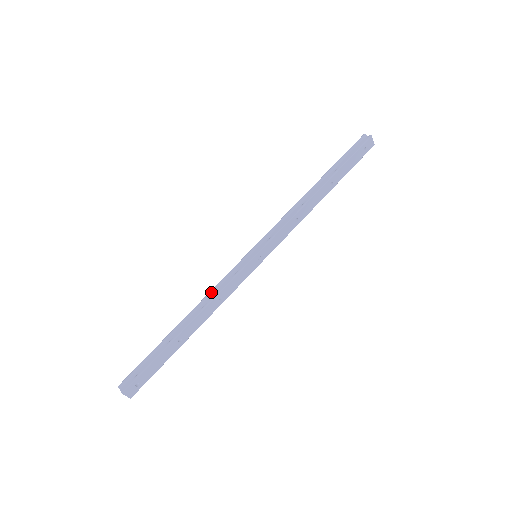
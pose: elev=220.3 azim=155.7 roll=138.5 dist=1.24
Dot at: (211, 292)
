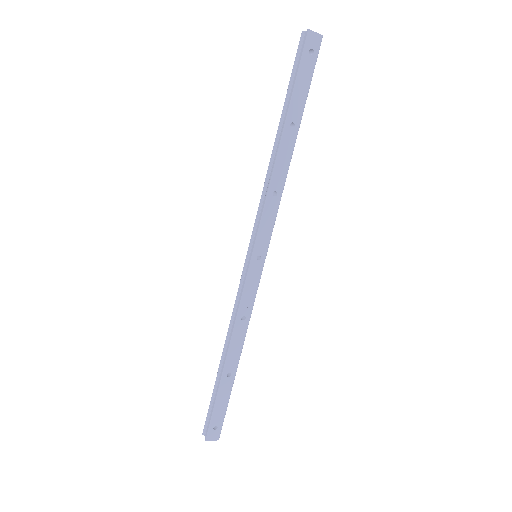
Dot at: (232, 316)
